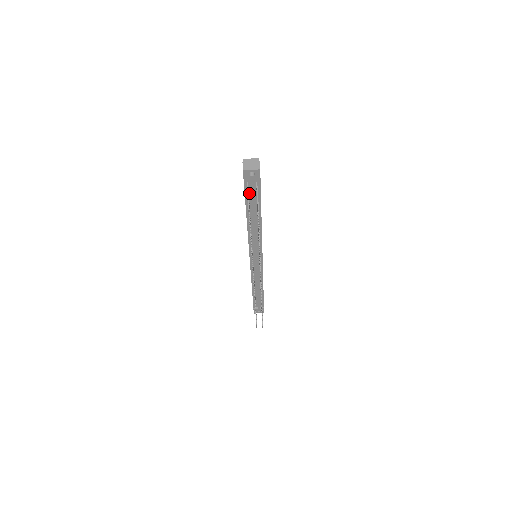
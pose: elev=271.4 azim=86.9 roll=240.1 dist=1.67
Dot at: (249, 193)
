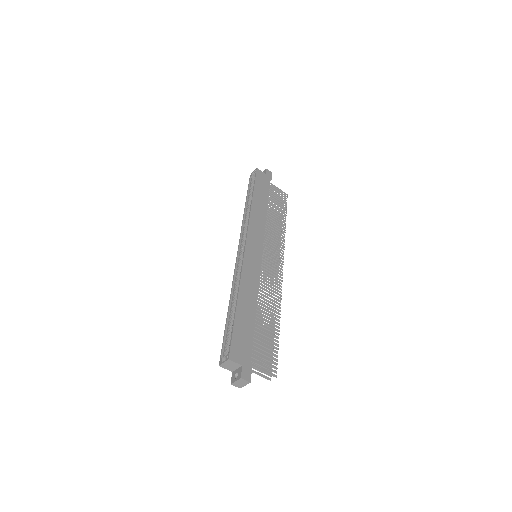
Dot at: occluded
